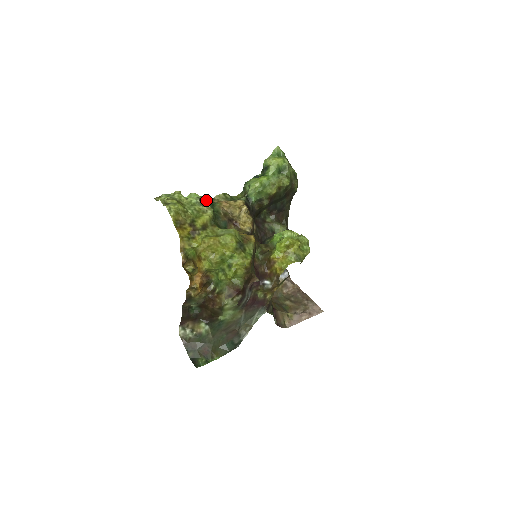
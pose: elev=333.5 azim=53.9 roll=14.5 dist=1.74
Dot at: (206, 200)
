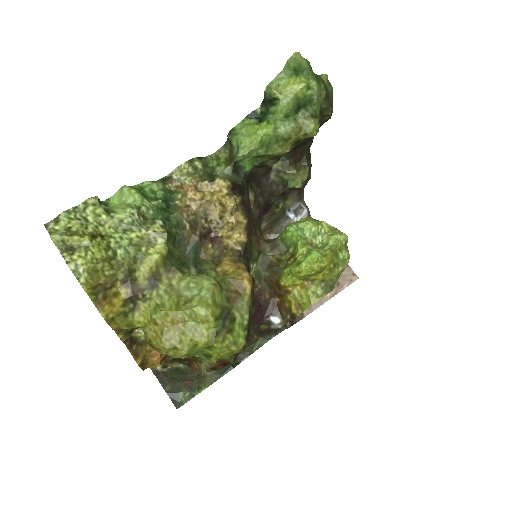
Dot at: (154, 194)
